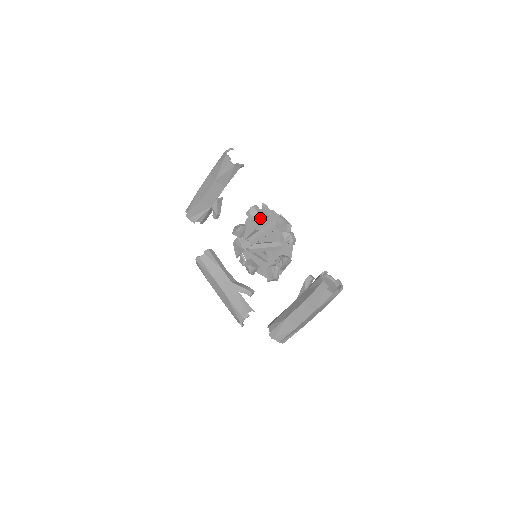
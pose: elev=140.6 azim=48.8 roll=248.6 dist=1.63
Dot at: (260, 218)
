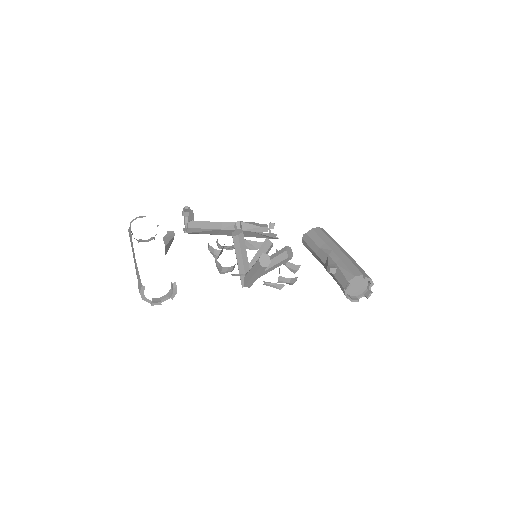
Dot at: occluded
